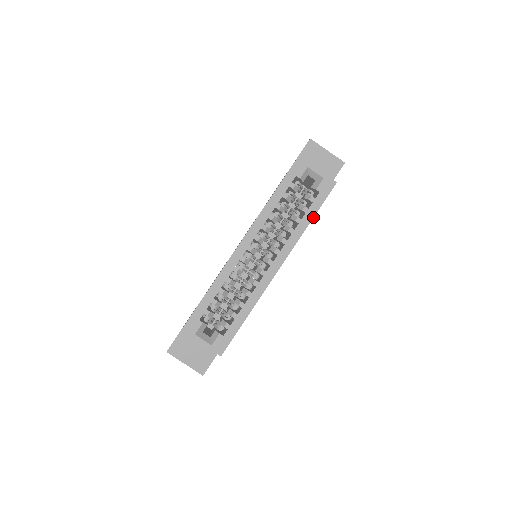
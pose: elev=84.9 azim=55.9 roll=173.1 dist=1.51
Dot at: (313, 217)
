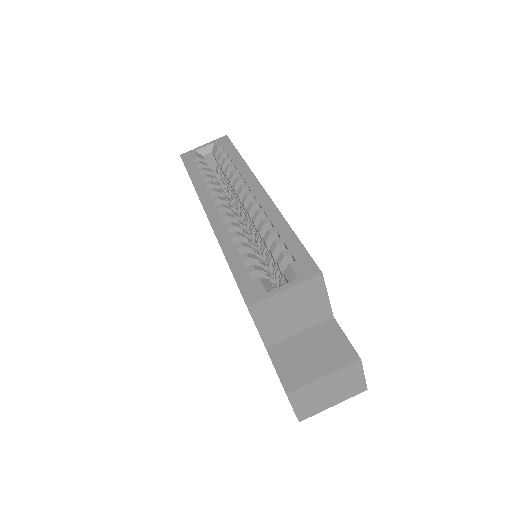
Dot at: (239, 154)
